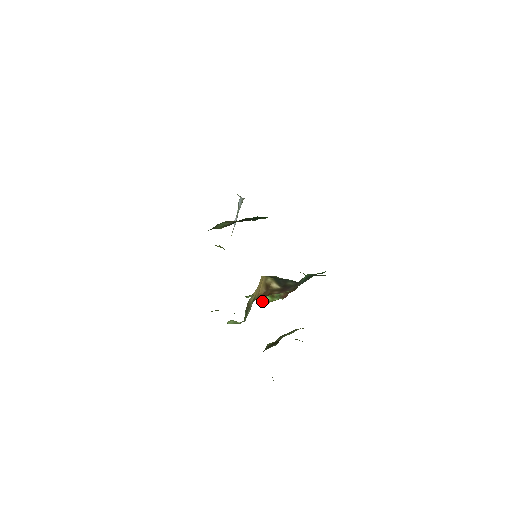
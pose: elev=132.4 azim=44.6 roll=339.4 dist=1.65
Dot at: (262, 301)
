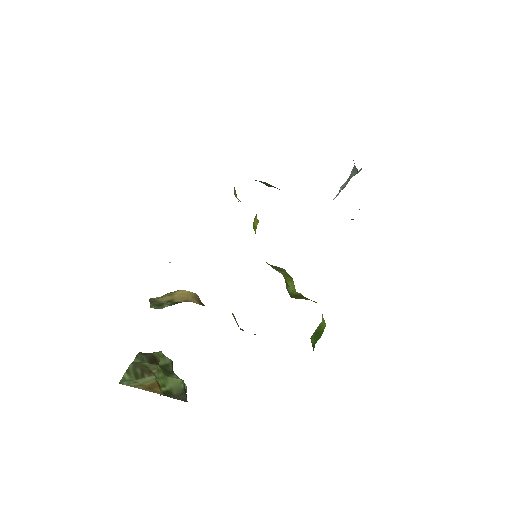
Dot at: occluded
